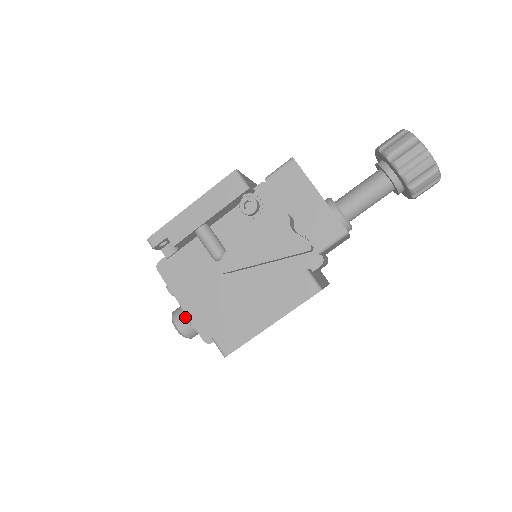
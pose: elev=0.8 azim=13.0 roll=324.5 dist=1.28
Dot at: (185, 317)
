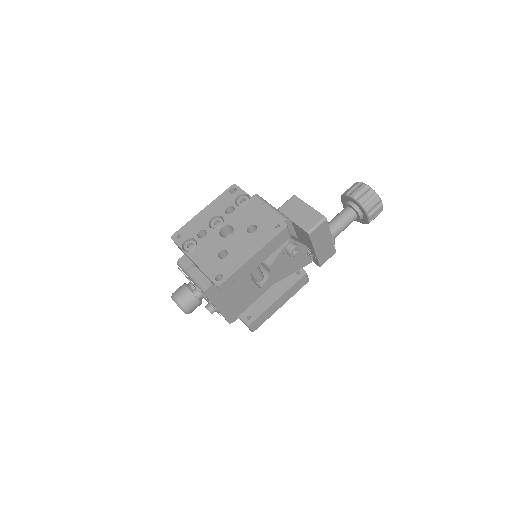
Dot at: (195, 304)
